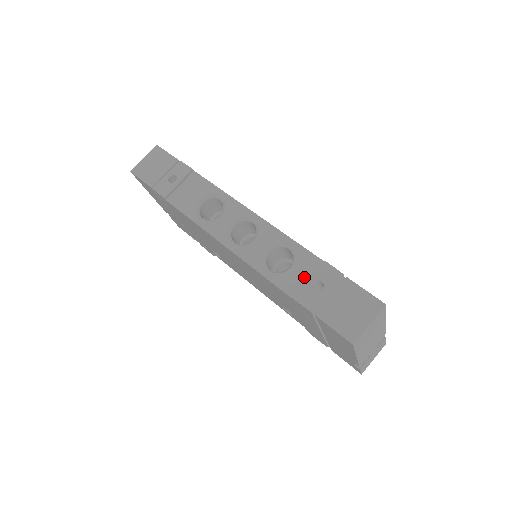
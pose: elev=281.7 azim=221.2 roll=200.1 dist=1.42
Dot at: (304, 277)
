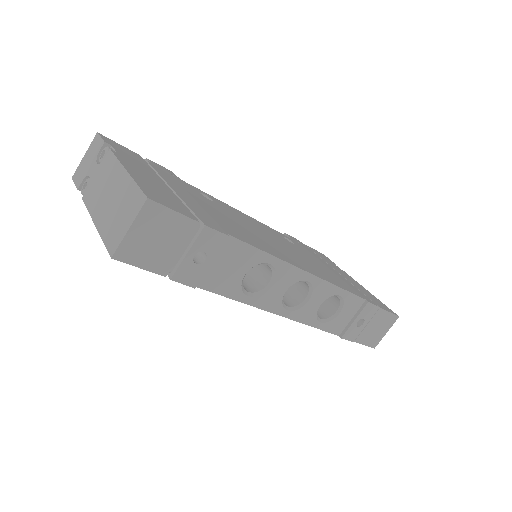
Dot at: (349, 317)
